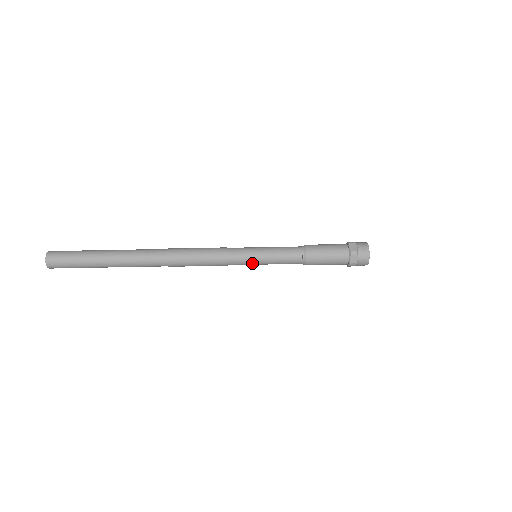
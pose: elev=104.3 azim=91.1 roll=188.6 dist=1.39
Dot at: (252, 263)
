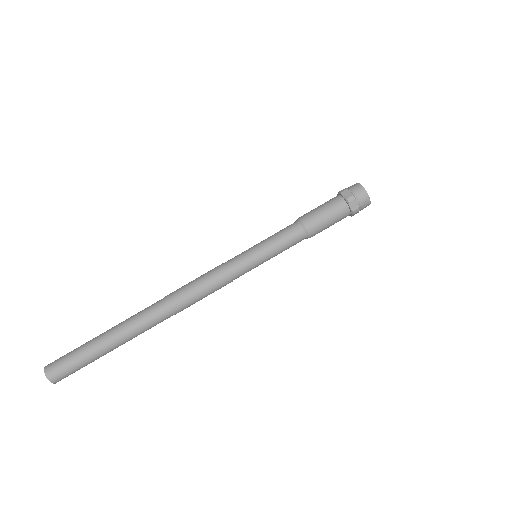
Dot at: (256, 265)
